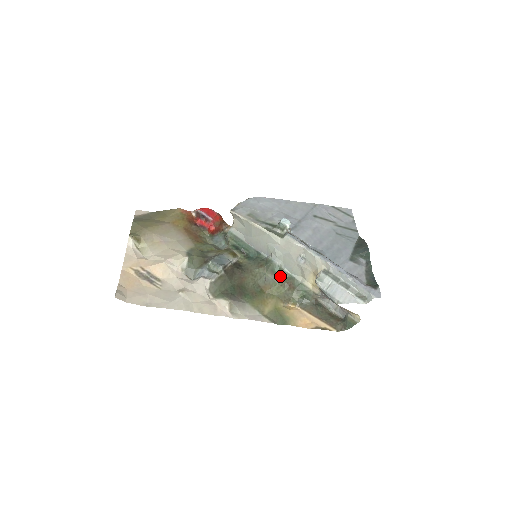
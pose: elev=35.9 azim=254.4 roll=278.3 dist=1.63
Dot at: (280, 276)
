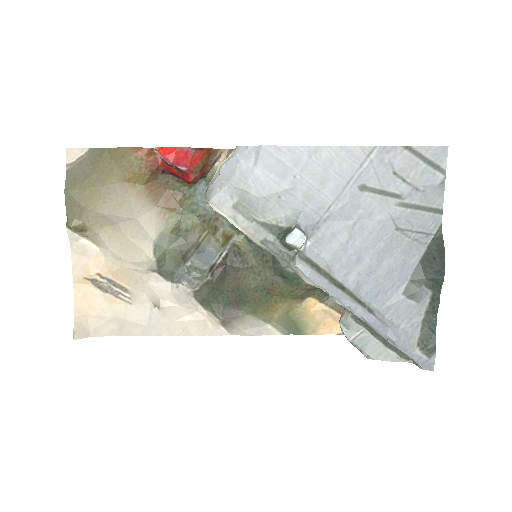
Dot at: (294, 281)
